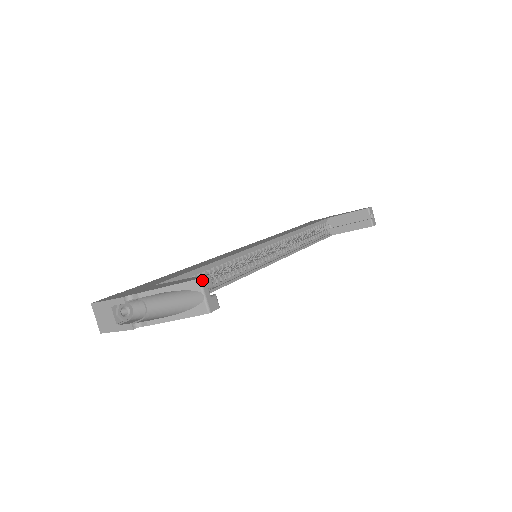
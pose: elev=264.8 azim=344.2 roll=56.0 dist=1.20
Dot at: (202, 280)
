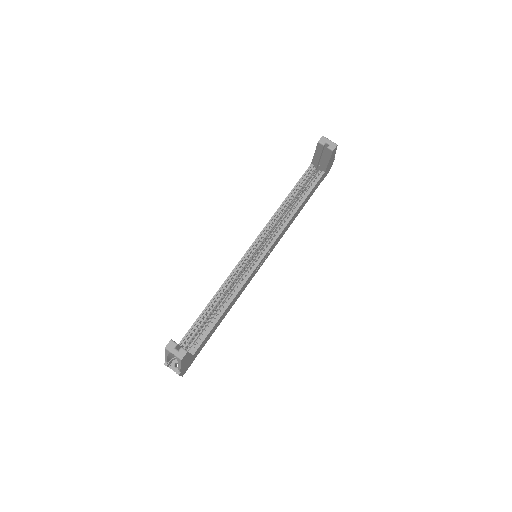
Dot at: (167, 347)
